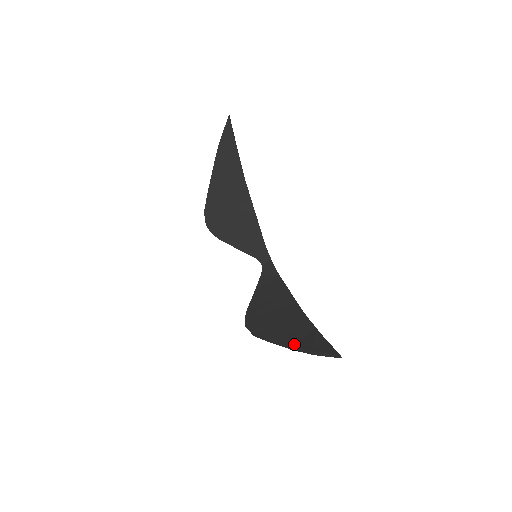
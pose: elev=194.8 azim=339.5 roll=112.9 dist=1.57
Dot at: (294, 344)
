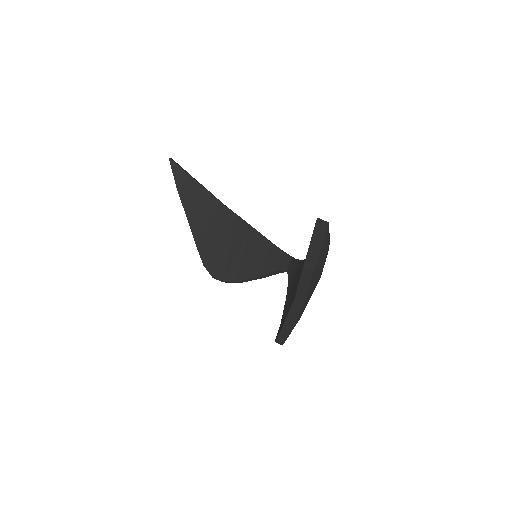
Dot at: (297, 289)
